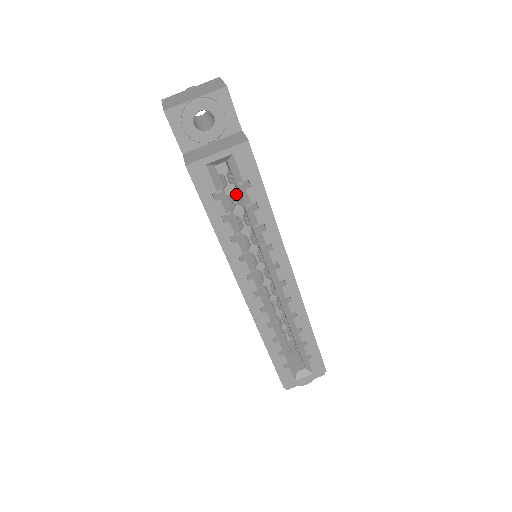
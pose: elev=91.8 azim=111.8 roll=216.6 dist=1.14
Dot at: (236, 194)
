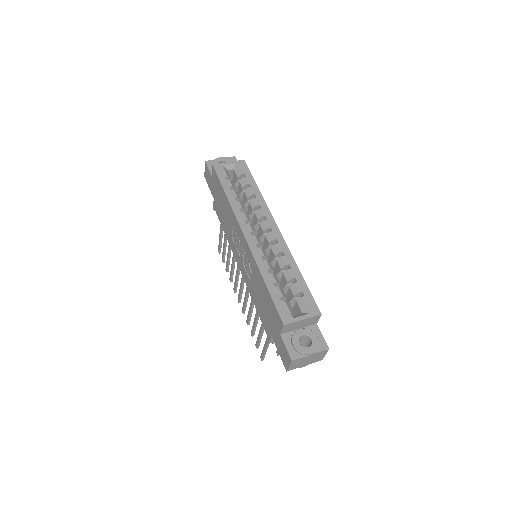
Dot at: occluded
